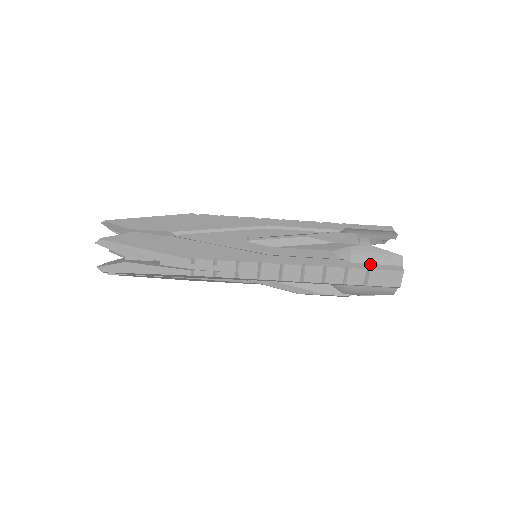
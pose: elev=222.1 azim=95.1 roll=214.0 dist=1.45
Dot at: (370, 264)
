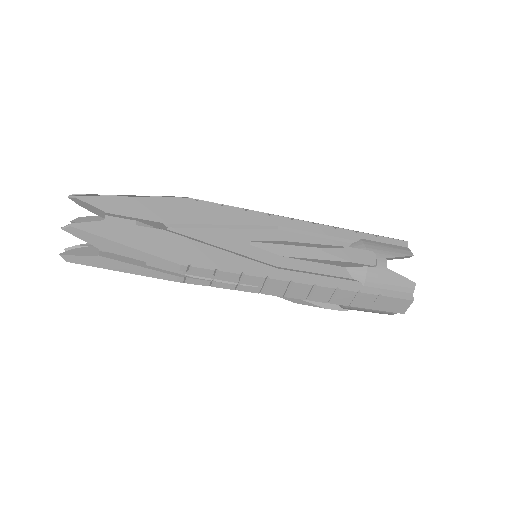
Dot at: (382, 289)
